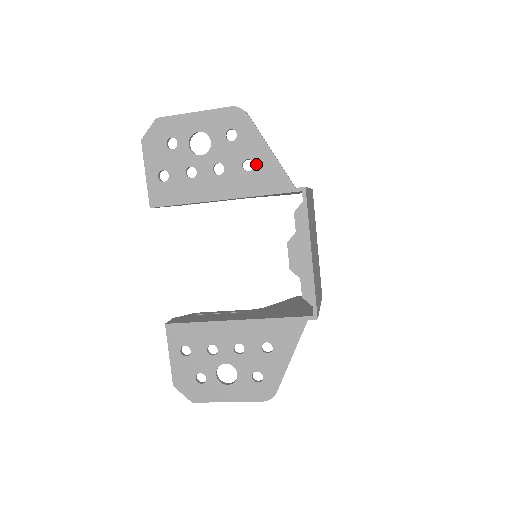
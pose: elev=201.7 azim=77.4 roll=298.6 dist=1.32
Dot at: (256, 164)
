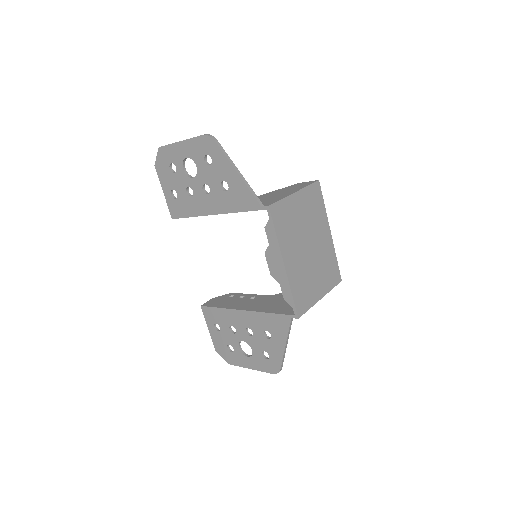
Dot at: (230, 185)
